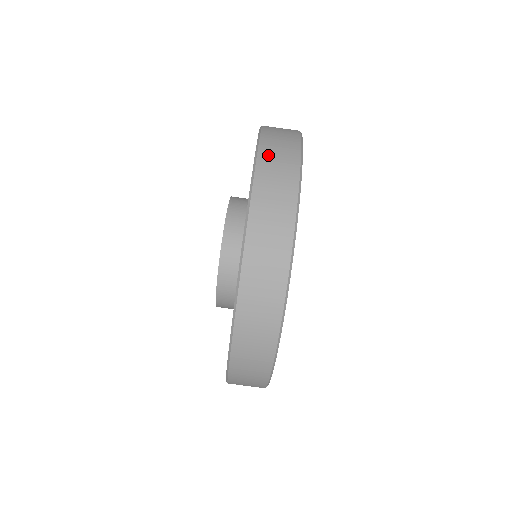
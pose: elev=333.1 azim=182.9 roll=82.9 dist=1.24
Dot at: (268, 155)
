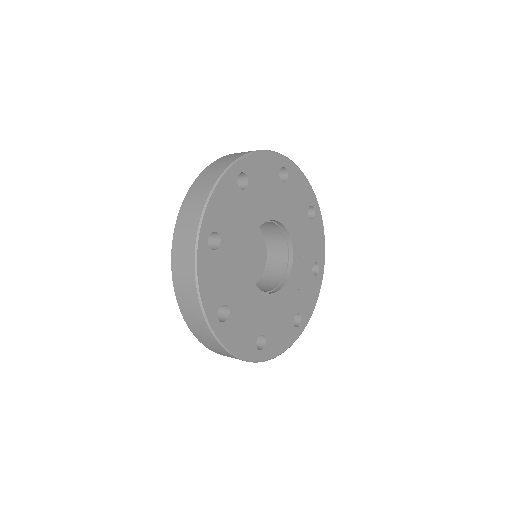
Dot at: occluded
